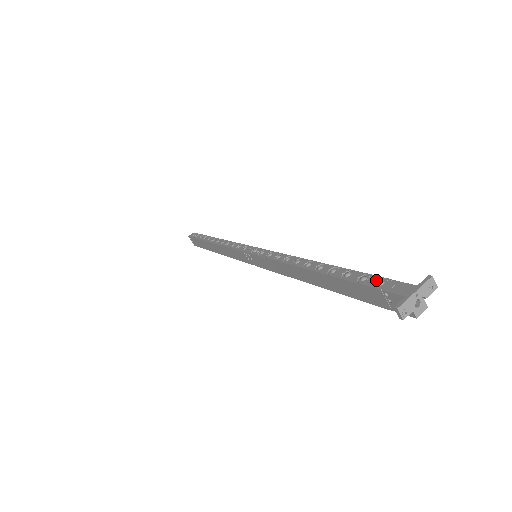
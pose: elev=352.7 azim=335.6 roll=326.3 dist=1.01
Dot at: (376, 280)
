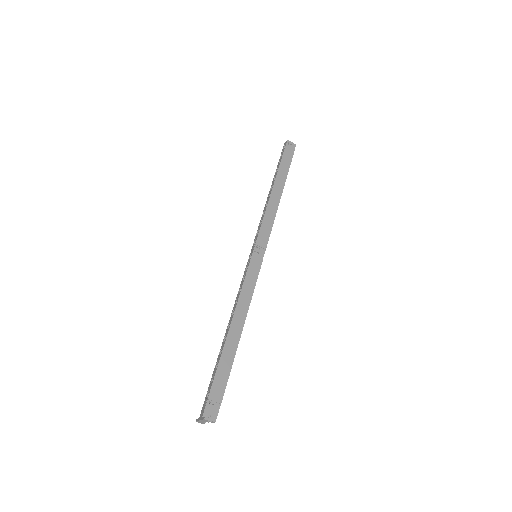
Dot at: (209, 390)
